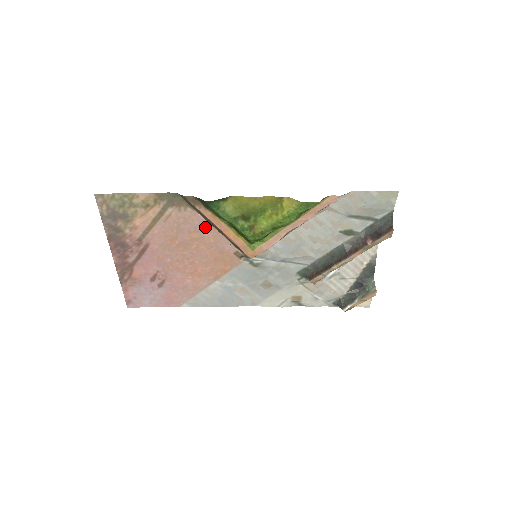
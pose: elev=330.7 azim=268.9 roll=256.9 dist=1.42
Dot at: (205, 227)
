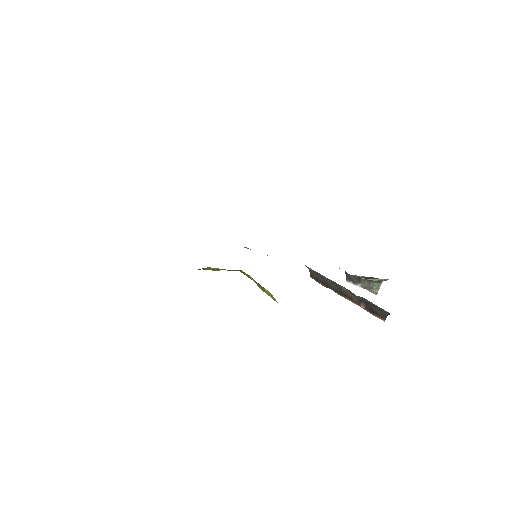
Dot at: occluded
